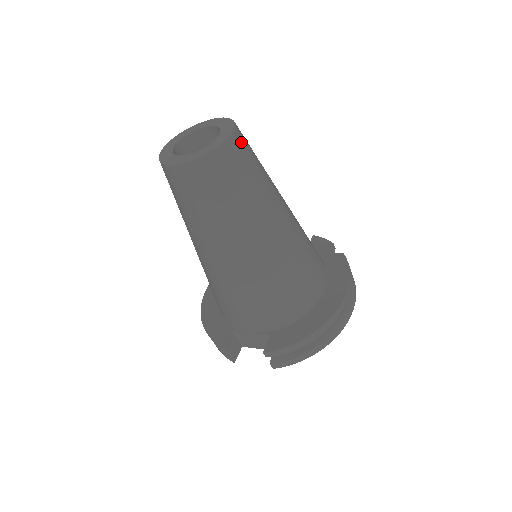
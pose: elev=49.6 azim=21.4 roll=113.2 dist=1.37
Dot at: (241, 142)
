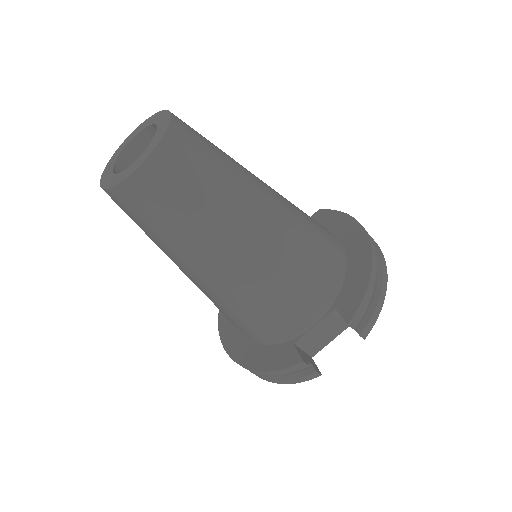
Dot at: occluded
